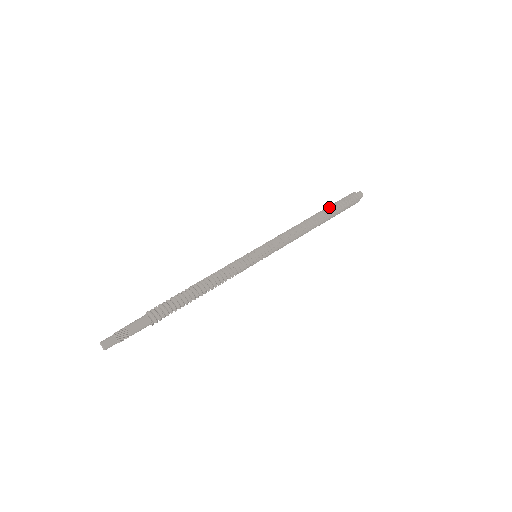
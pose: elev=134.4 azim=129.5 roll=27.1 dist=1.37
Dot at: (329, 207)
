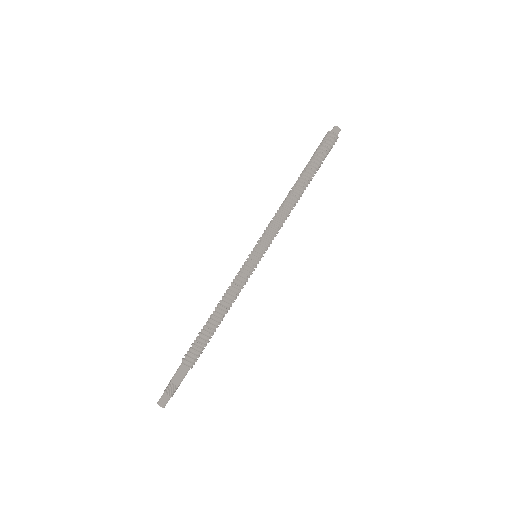
Dot at: (311, 165)
